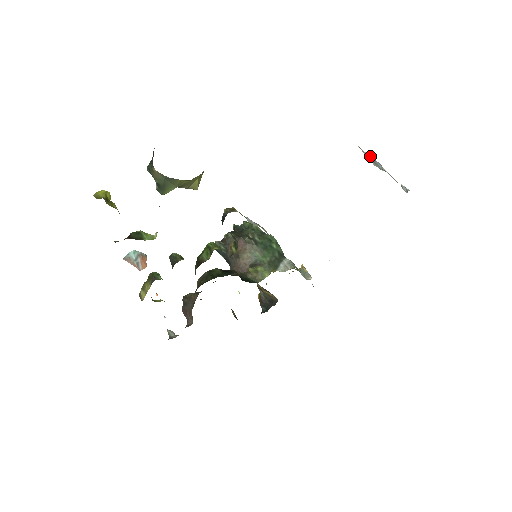
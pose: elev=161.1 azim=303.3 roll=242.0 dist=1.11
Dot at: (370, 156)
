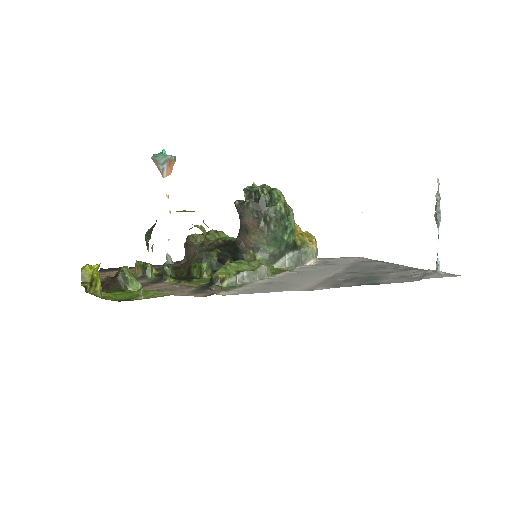
Dot at: (439, 202)
